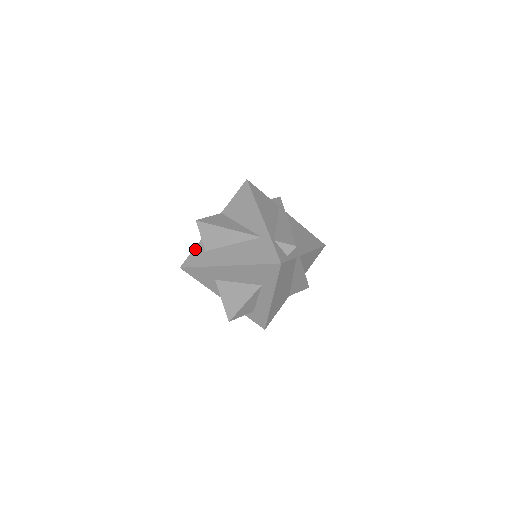
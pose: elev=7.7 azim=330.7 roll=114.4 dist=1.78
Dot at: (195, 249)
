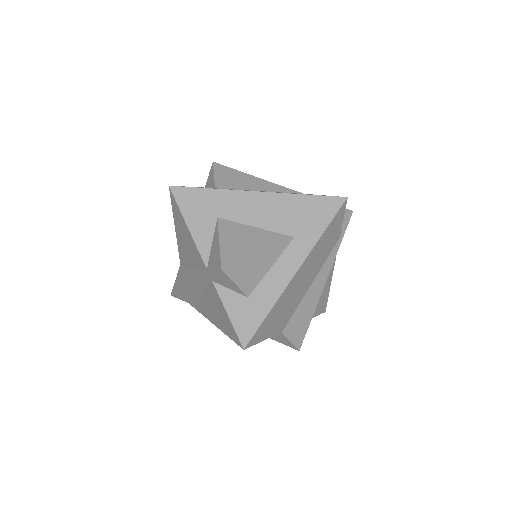
Dot at: occluded
